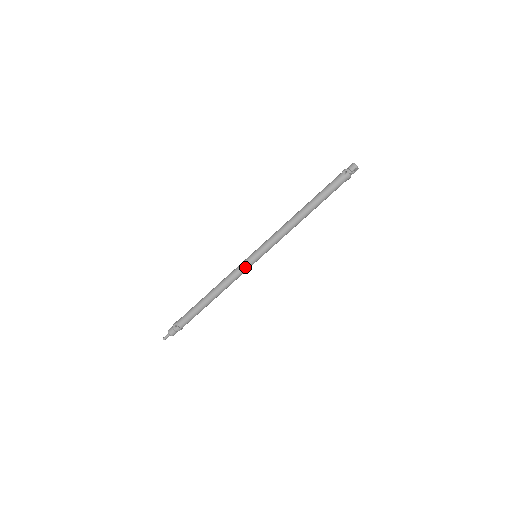
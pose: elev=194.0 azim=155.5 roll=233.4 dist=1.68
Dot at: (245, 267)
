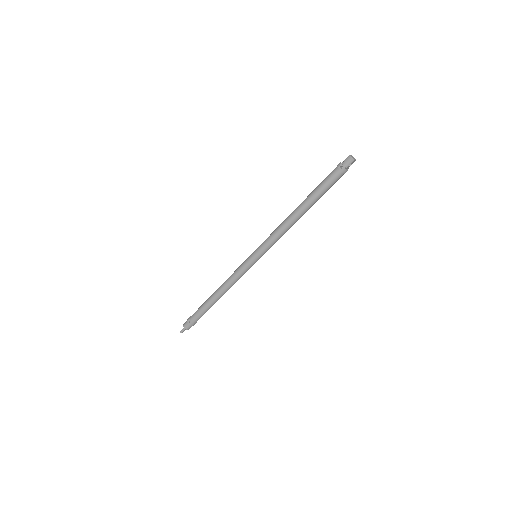
Dot at: (246, 268)
